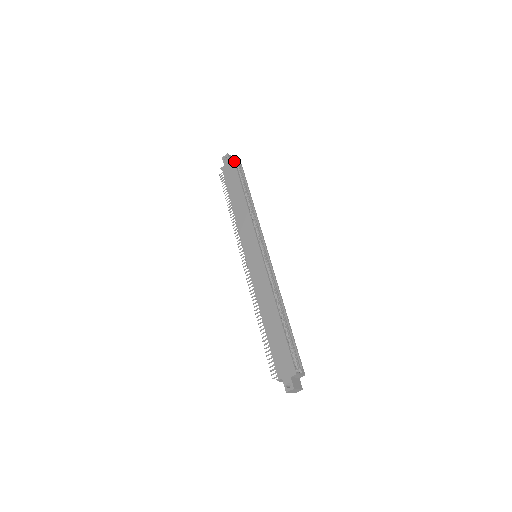
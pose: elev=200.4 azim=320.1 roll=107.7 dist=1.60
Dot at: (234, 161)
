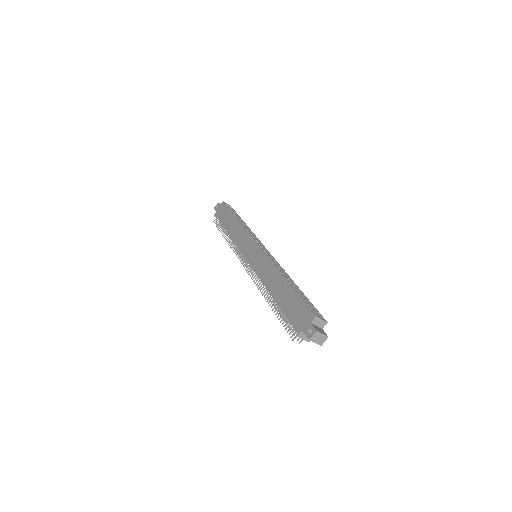
Dot at: (224, 203)
